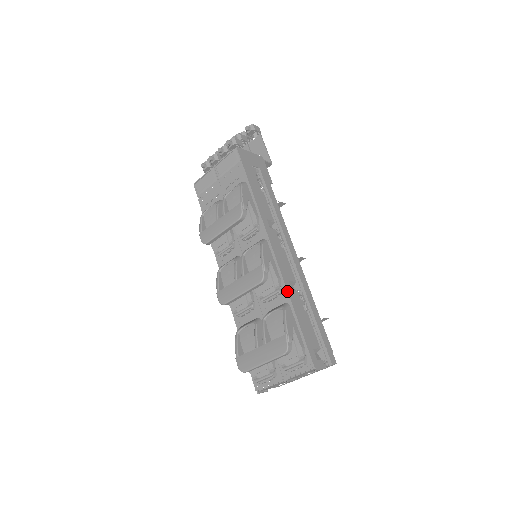
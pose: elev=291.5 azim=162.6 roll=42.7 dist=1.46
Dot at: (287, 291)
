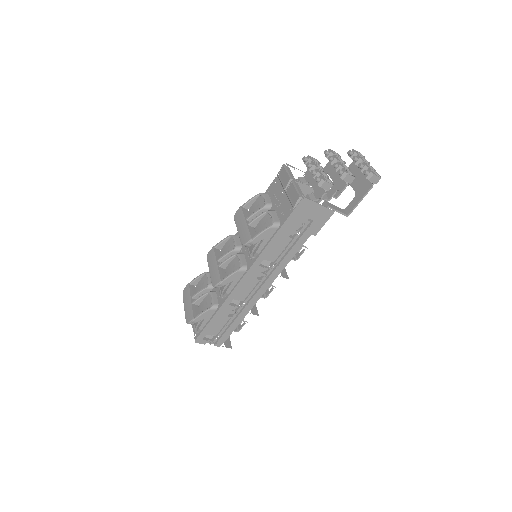
Dot at: (223, 303)
